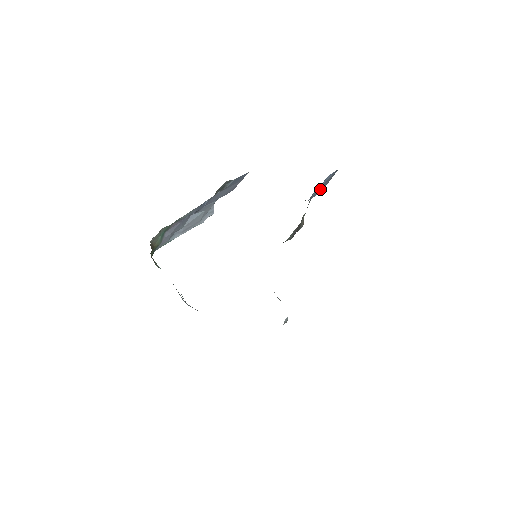
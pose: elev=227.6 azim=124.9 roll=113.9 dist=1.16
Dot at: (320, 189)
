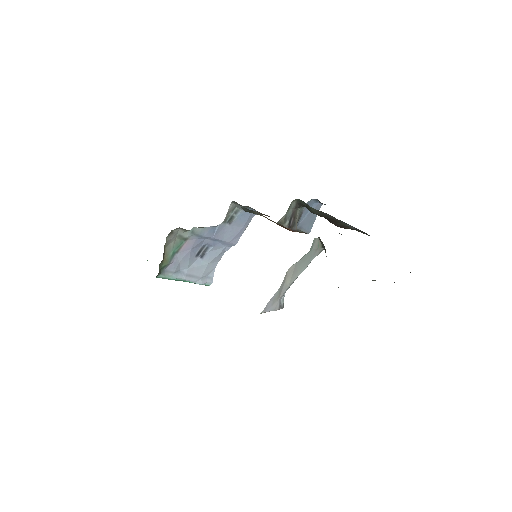
Dot at: (308, 222)
